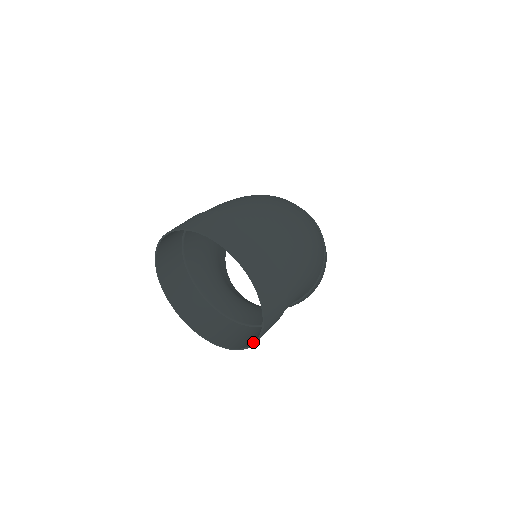
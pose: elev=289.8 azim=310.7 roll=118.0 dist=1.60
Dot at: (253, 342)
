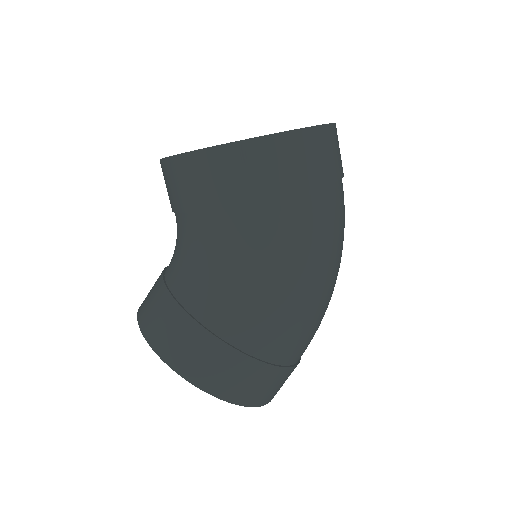
Dot at: (224, 149)
